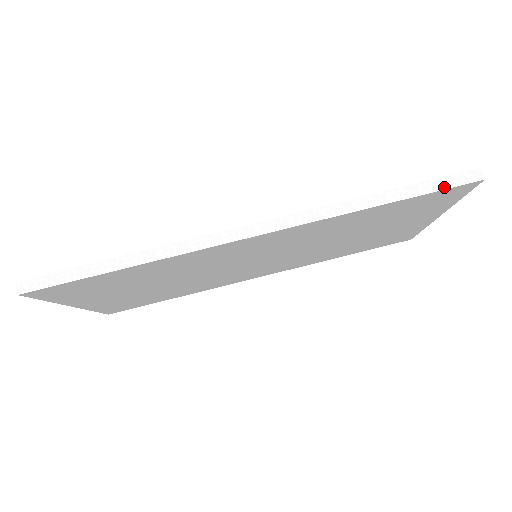
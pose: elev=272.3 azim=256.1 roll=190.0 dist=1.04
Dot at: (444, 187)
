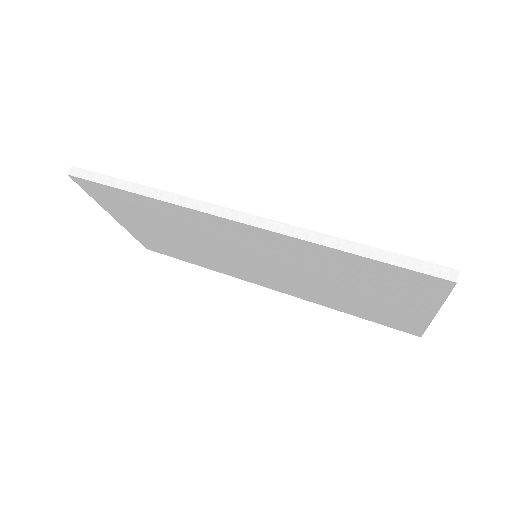
Dot at: (413, 268)
